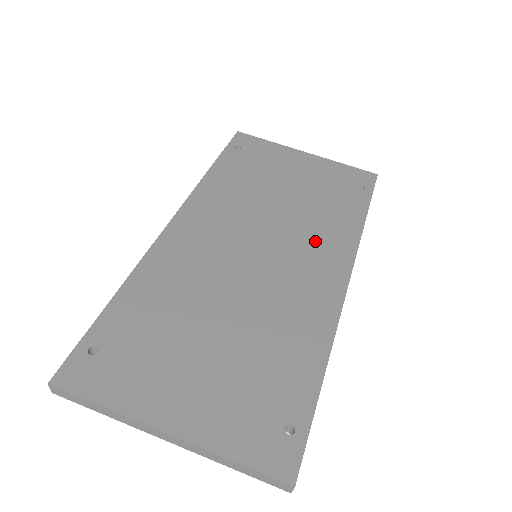
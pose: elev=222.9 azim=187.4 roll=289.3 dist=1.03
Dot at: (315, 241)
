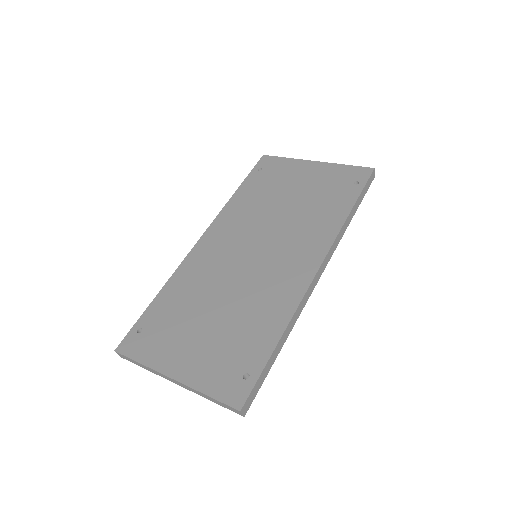
Dot at: (301, 238)
